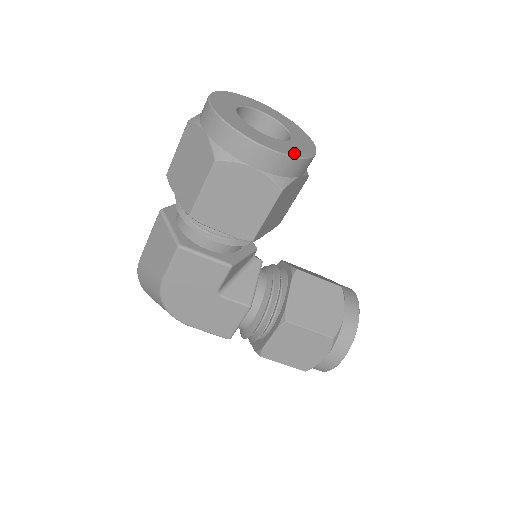
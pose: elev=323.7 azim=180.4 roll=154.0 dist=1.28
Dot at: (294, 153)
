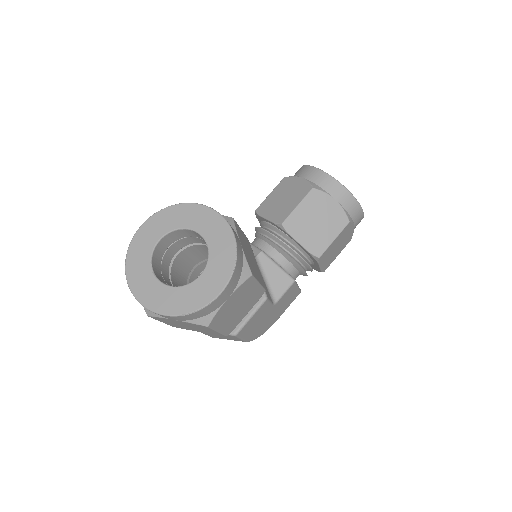
Dot at: (230, 259)
